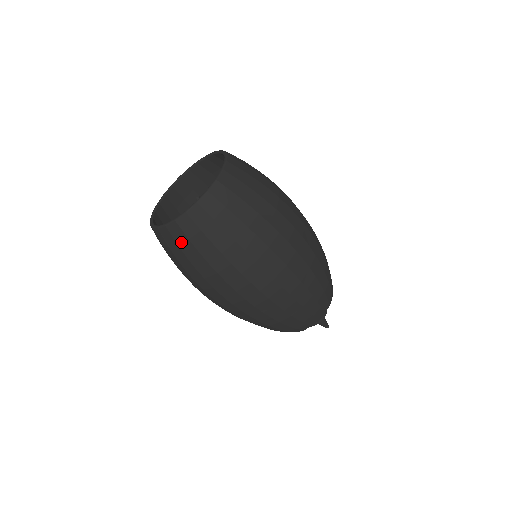
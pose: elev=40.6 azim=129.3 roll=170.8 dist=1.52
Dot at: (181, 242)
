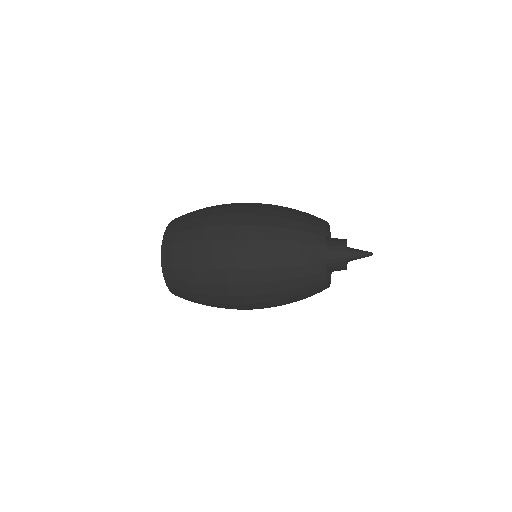
Dot at: (175, 276)
